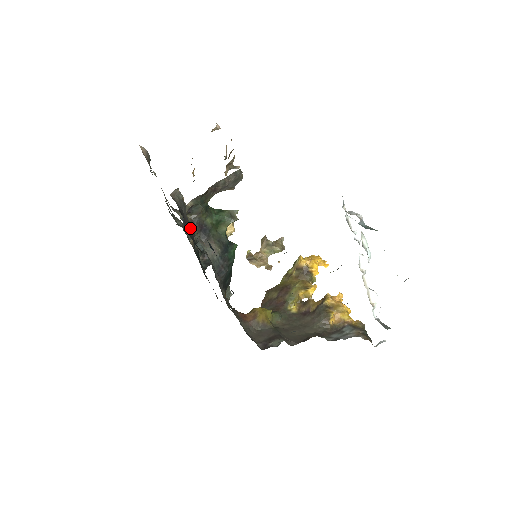
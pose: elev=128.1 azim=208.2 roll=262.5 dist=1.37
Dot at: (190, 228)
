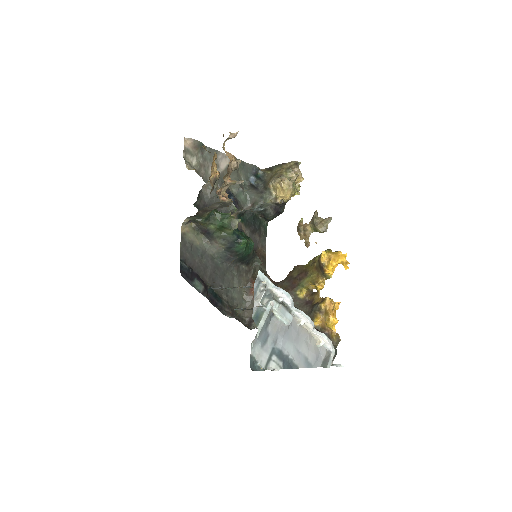
Dot at: (222, 212)
